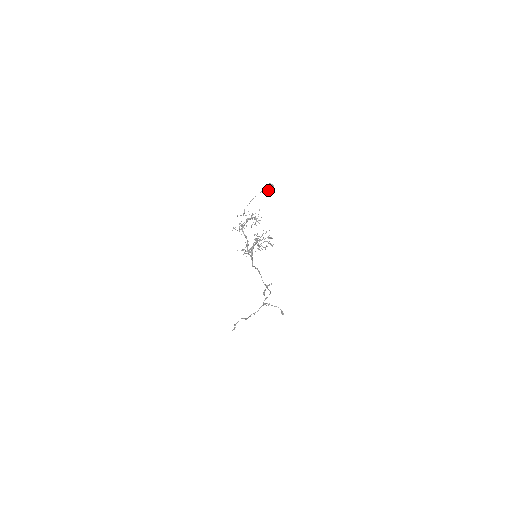
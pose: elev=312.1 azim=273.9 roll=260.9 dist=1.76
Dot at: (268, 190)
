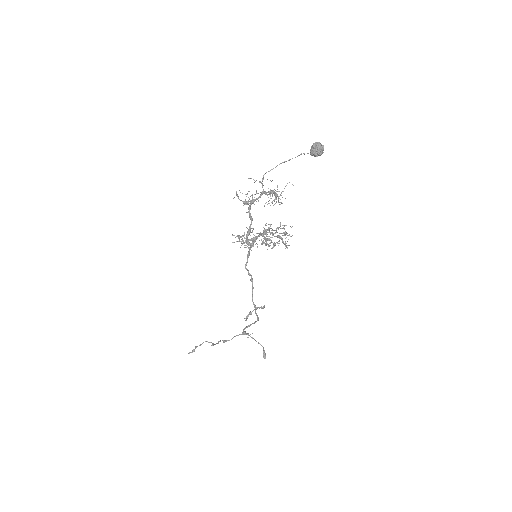
Dot at: (313, 152)
